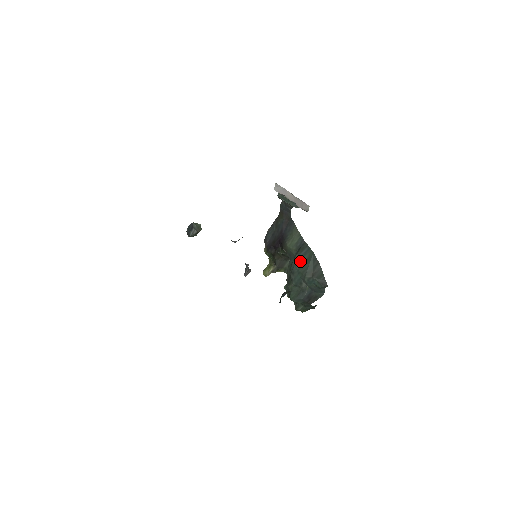
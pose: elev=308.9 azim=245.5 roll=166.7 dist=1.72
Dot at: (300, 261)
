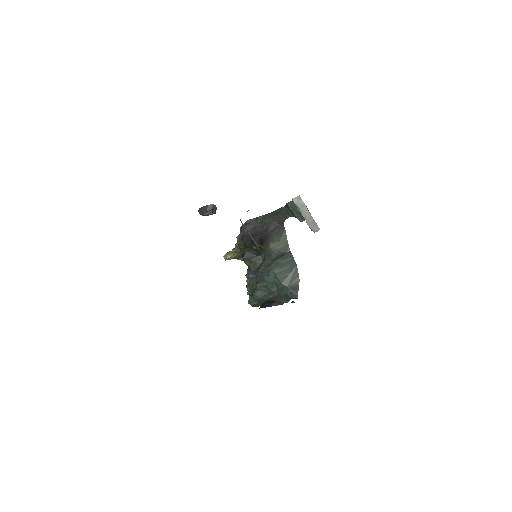
Dot at: (280, 267)
